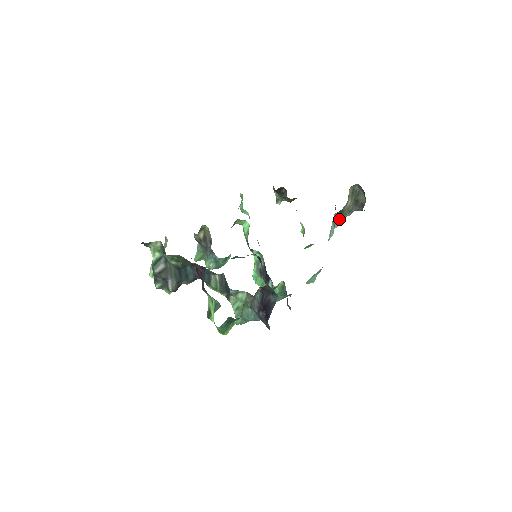
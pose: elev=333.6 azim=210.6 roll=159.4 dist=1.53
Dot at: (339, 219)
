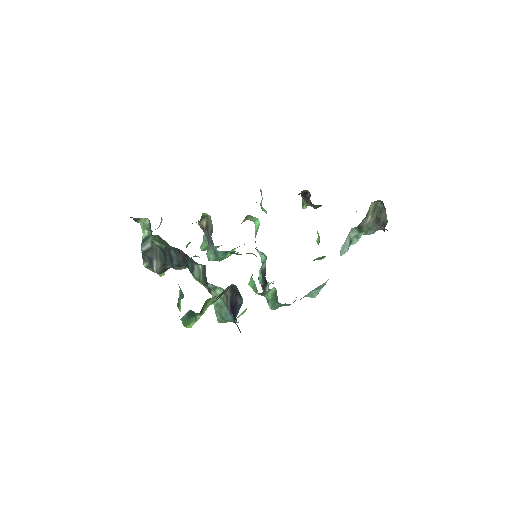
Dot at: (358, 235)
